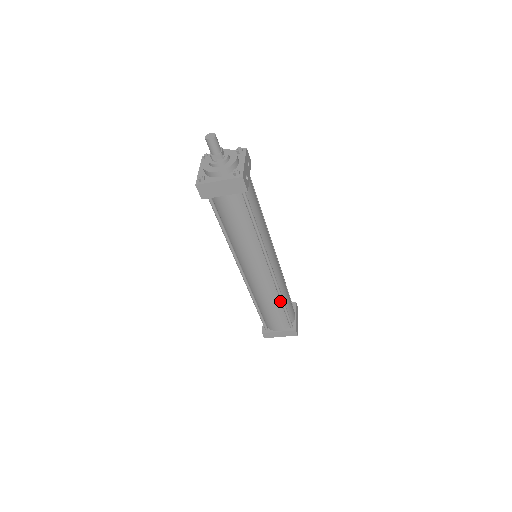
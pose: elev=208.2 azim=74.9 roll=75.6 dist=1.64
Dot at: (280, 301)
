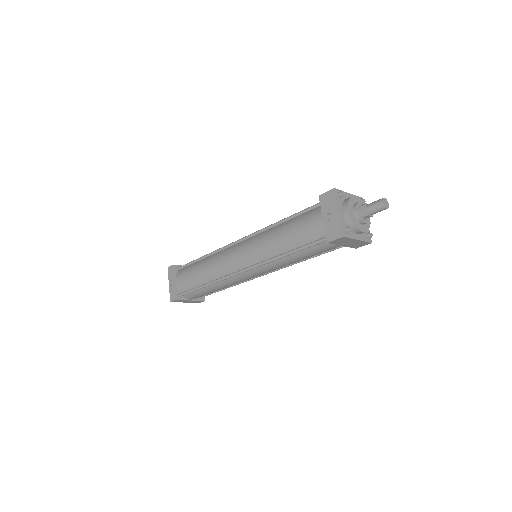
Dot at: occluded
